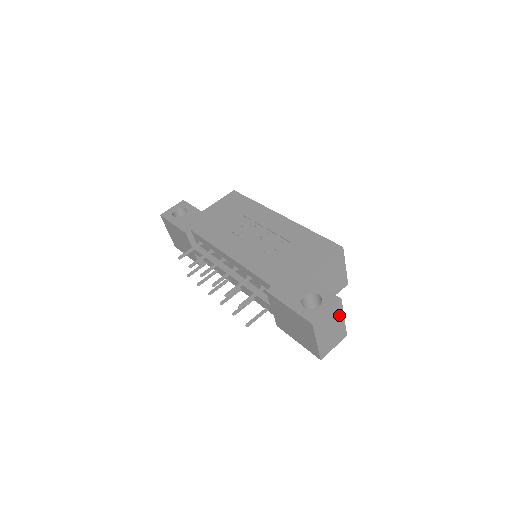
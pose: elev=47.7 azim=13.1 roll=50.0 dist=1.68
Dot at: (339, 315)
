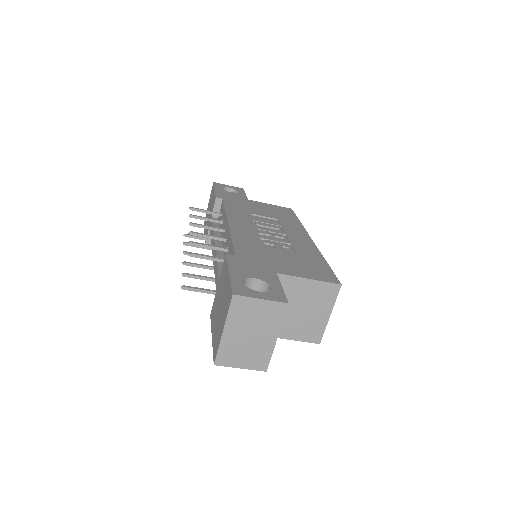
Dot at: (273, 325)
